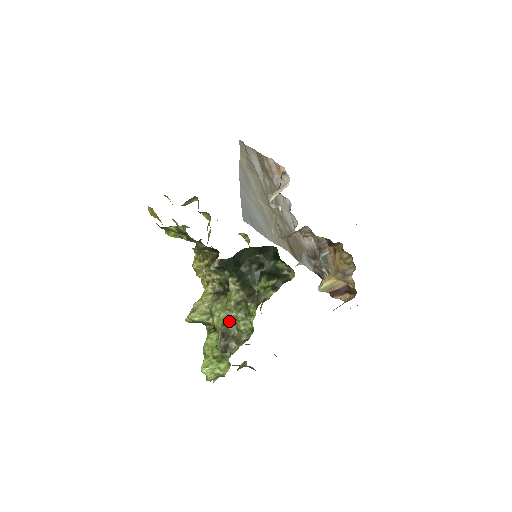
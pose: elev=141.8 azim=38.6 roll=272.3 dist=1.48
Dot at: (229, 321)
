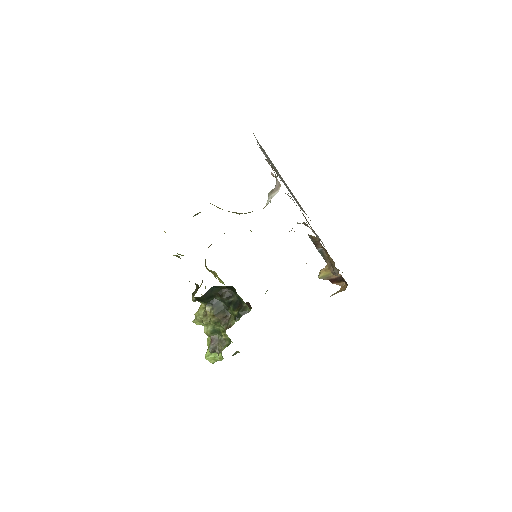
Dot at: (216, 330)
